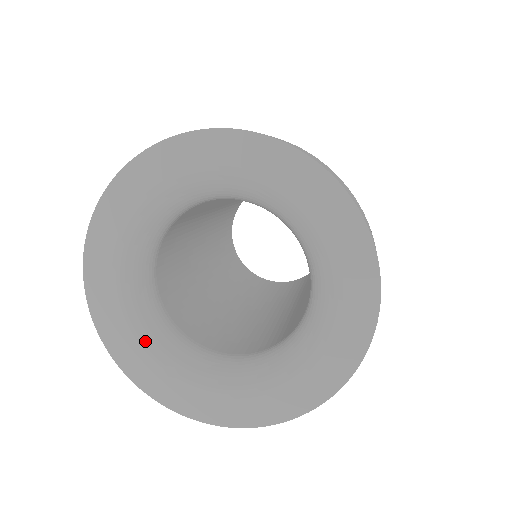
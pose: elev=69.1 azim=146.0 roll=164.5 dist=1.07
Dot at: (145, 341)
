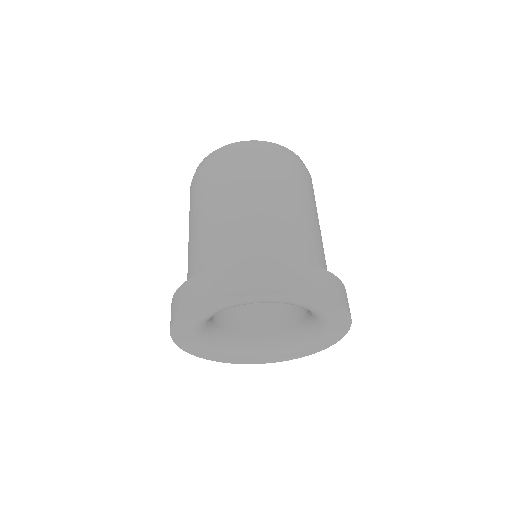
Dot at: (198, 335)
